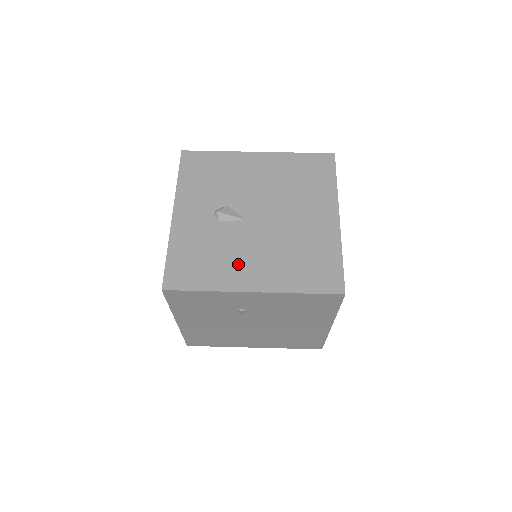
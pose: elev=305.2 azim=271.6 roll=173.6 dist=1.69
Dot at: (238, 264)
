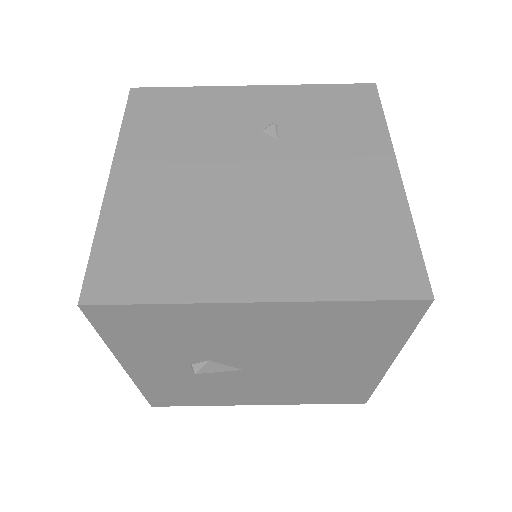
Dot at: (237, 394)
